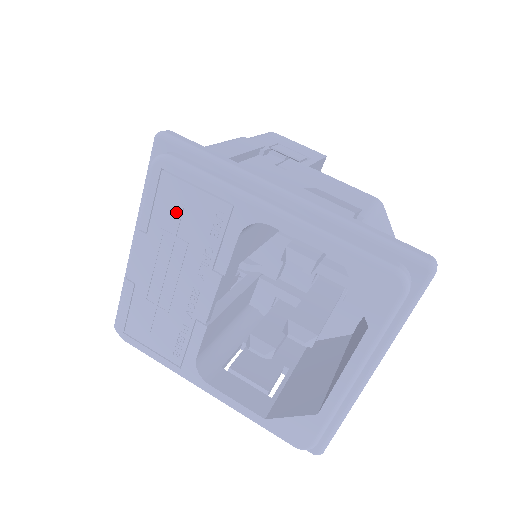
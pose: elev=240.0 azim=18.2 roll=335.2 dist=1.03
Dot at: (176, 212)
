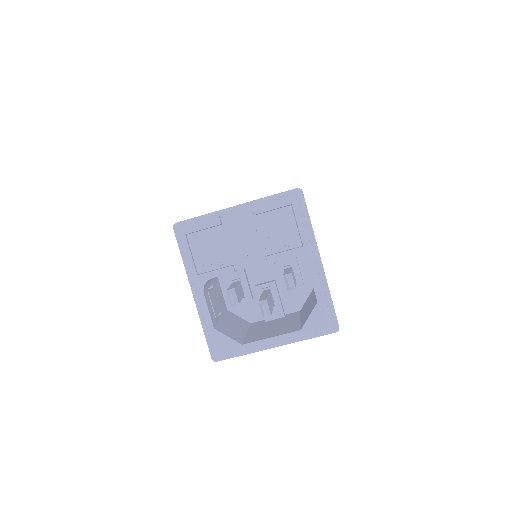
Dot at: (278, 223)
